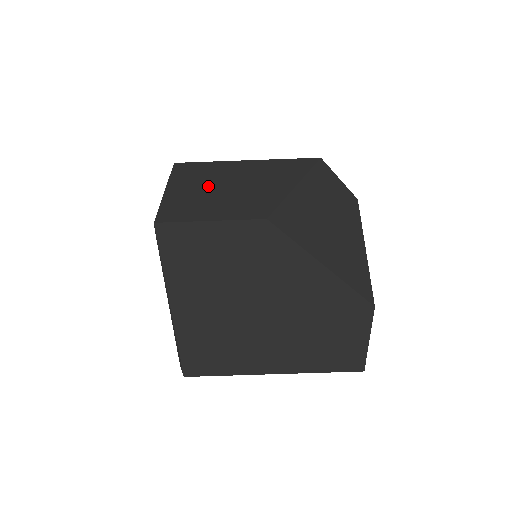
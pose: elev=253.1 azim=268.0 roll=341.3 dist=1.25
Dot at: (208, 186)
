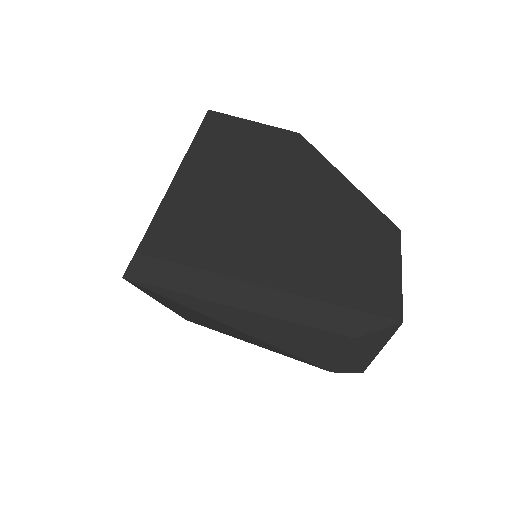
Dot at: occluded
